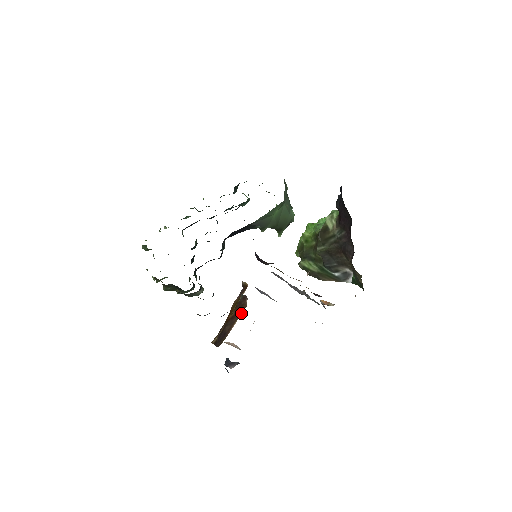
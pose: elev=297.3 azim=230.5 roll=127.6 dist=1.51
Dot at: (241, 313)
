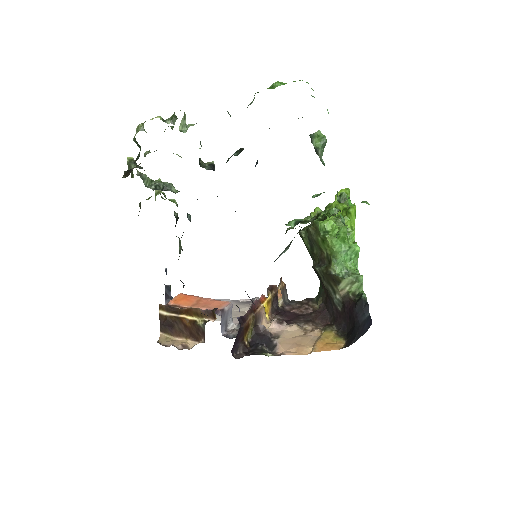
Dot at: (193, 340)
